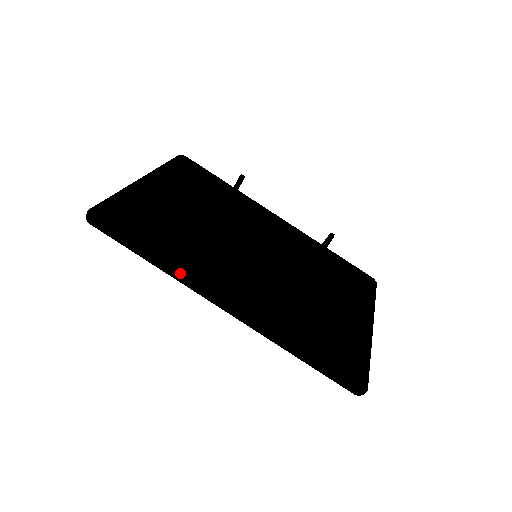
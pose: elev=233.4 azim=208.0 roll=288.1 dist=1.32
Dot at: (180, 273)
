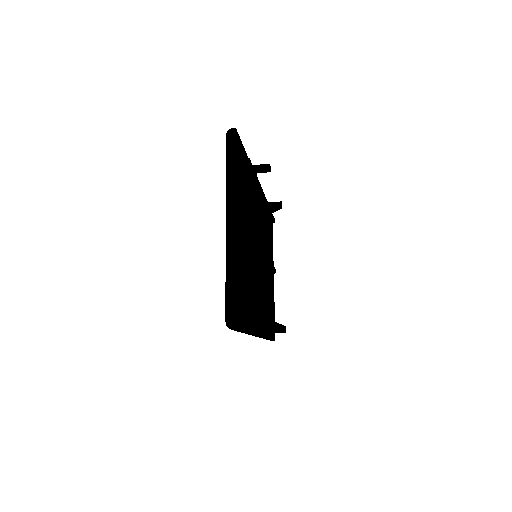
Dot at: (254, 333)
